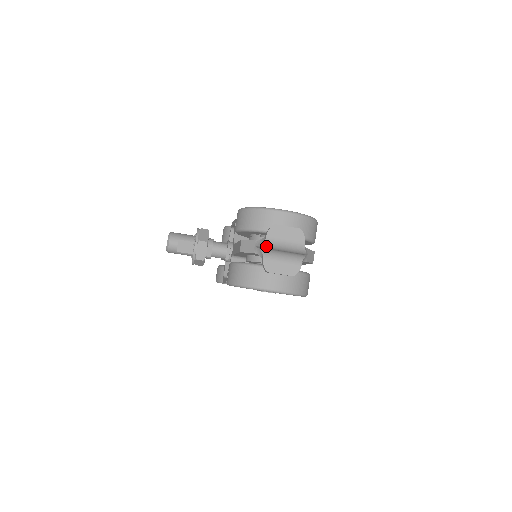
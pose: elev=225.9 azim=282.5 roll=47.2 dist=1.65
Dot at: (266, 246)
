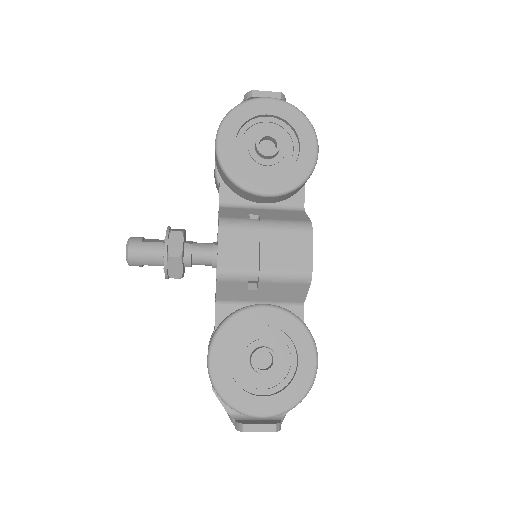
Dot at: (237, 417)
